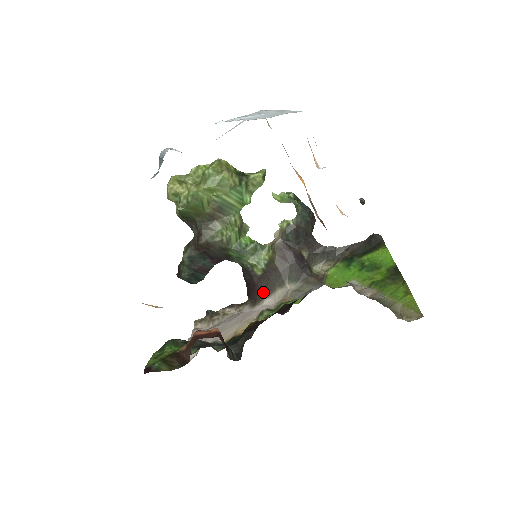
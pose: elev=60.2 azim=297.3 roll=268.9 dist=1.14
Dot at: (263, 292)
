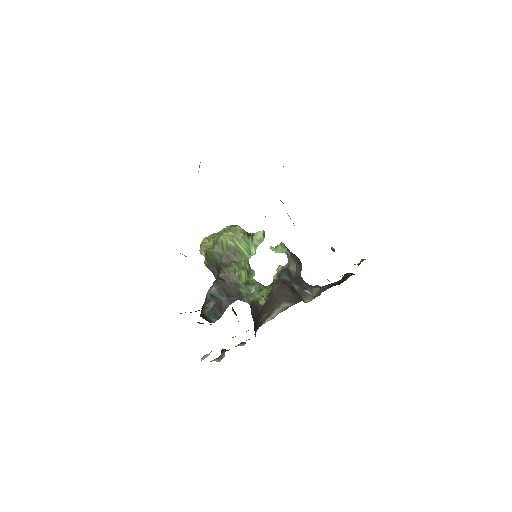
Dot at: (266, 316)
